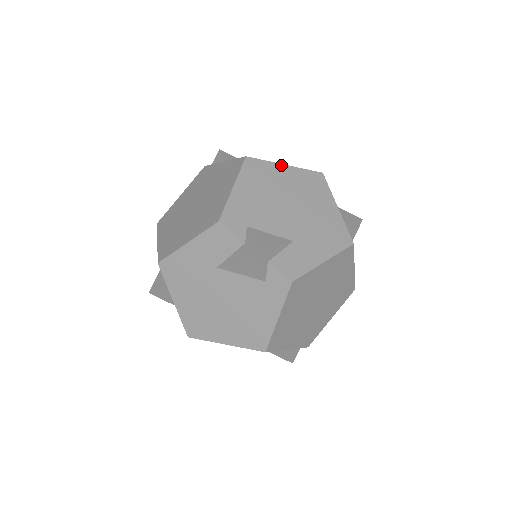
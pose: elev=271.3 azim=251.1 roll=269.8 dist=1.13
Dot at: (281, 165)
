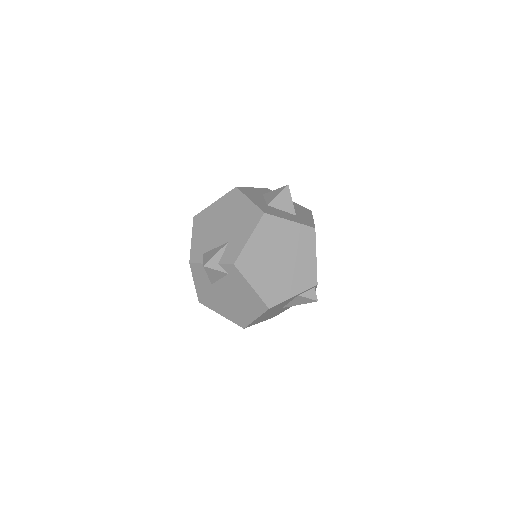
Dot at: (212, 205)
